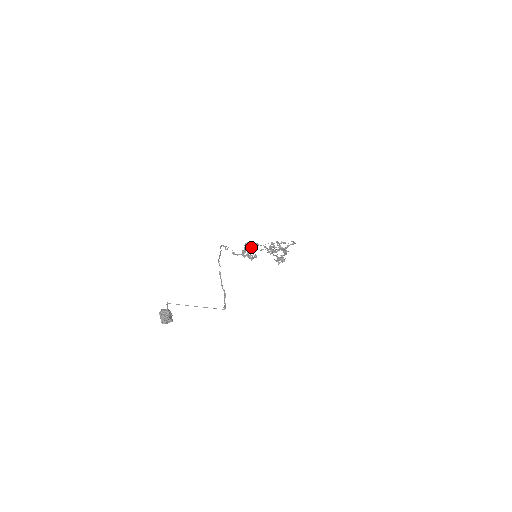
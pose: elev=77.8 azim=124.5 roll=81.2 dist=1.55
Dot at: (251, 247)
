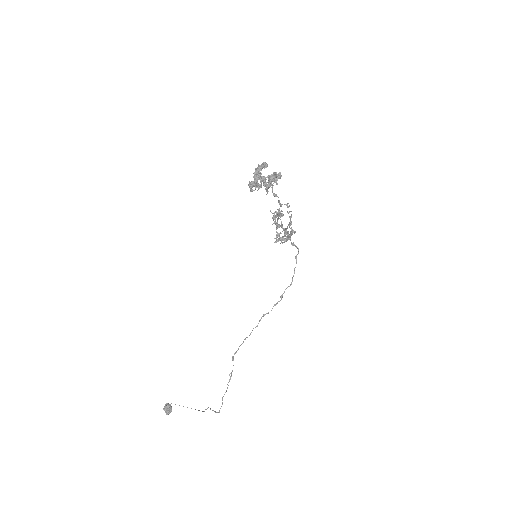
Dot at: occluded
